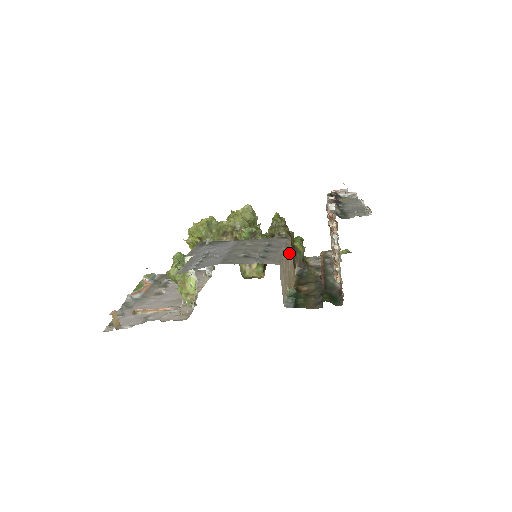
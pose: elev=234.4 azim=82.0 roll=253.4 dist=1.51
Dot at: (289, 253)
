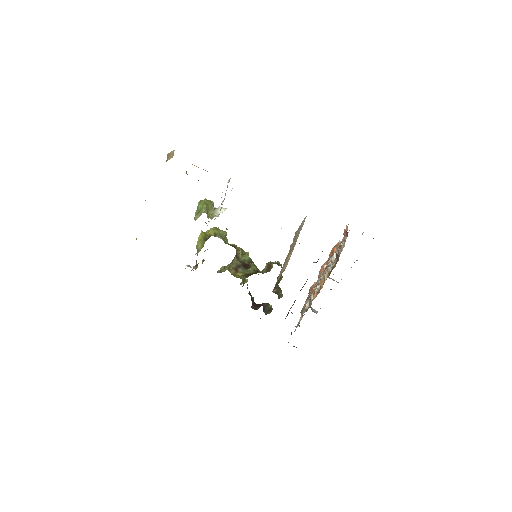
Dot at: occluded
